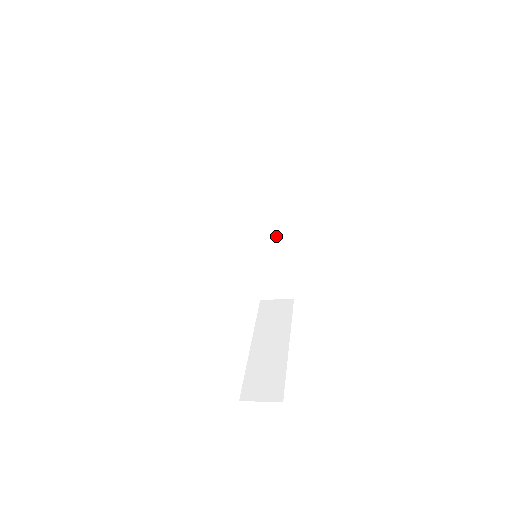
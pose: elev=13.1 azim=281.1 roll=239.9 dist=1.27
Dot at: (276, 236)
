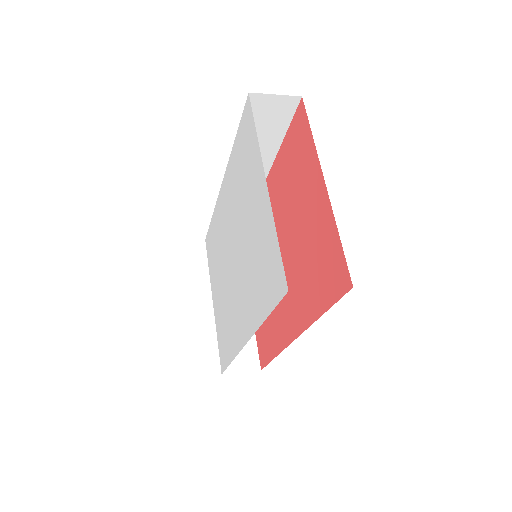
Dot at: occluded
